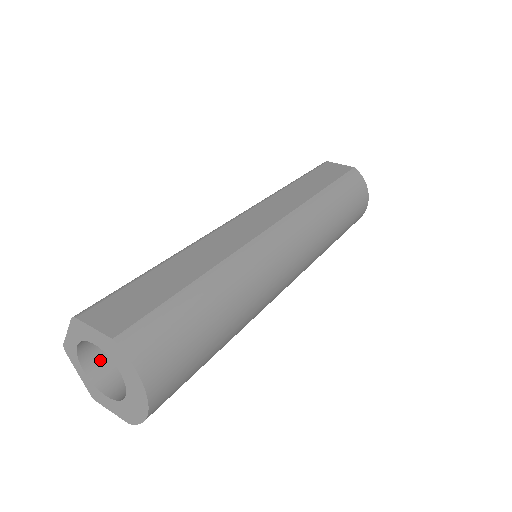
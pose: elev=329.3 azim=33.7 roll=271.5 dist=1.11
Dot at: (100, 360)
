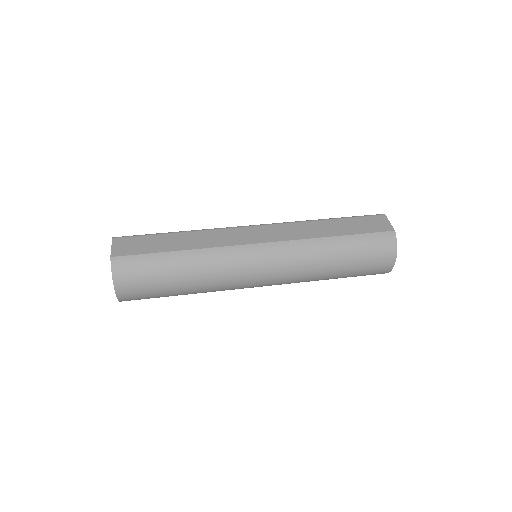
Dot at: occluded
